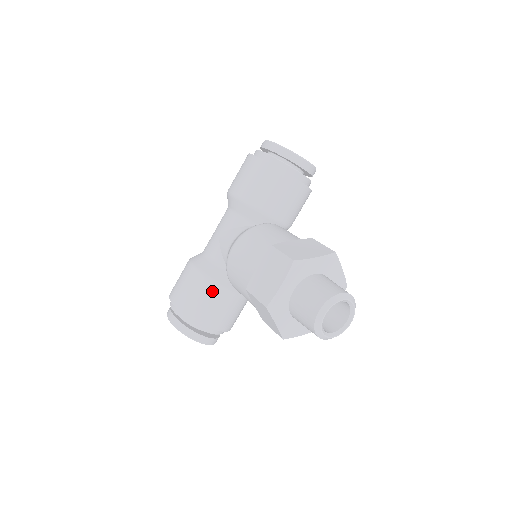
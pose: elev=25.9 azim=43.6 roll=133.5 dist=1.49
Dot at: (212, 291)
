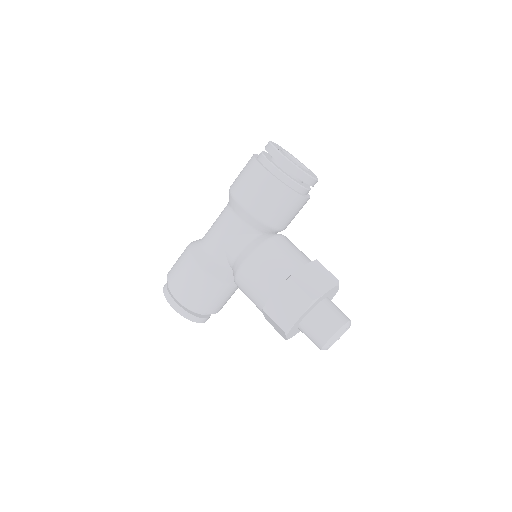
Dot at: (217, 289)
